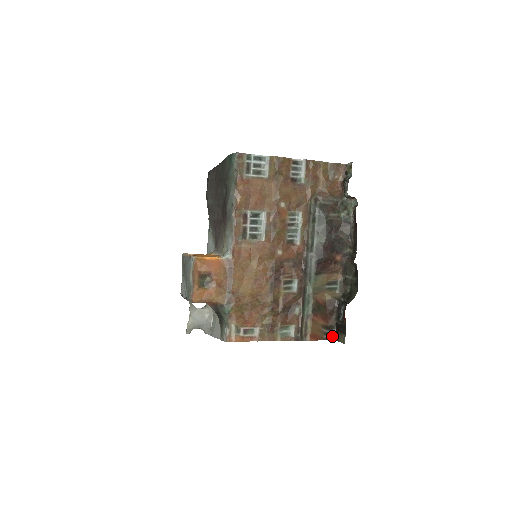
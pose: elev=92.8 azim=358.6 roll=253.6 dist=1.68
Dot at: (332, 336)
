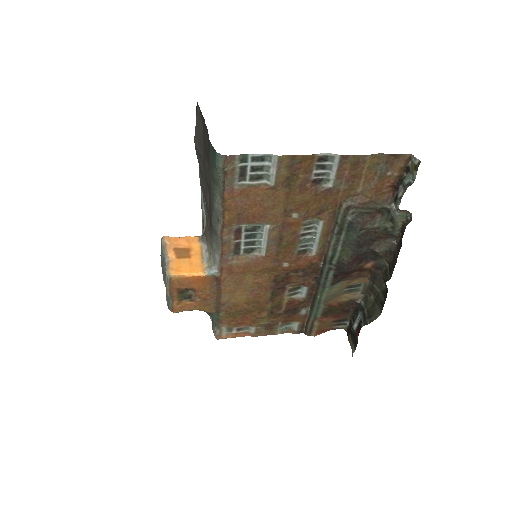
Dot at: (344, 326)
